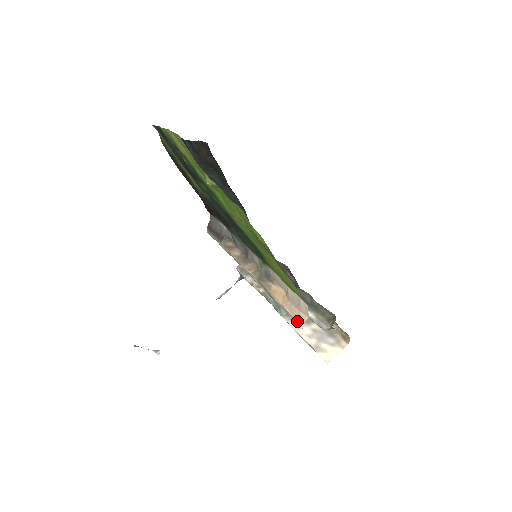
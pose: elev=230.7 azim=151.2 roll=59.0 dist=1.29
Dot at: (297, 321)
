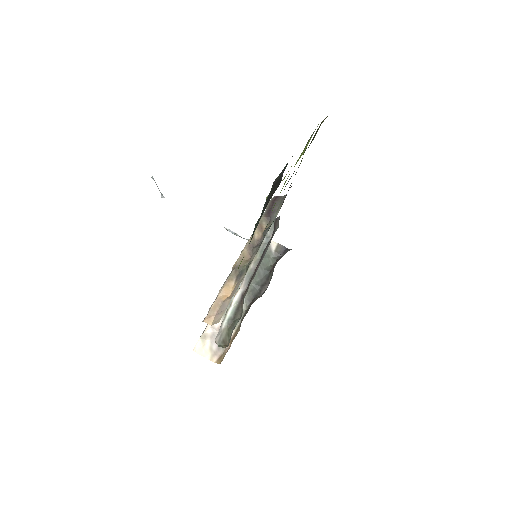
Dot at: (206, 316)
